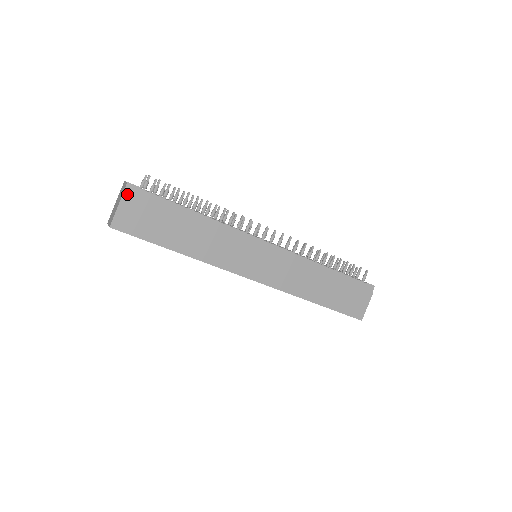
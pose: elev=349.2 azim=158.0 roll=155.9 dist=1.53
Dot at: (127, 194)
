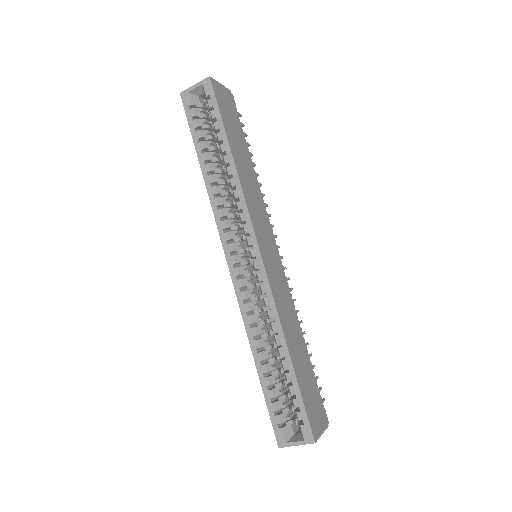
Dot at: (230, 93)
